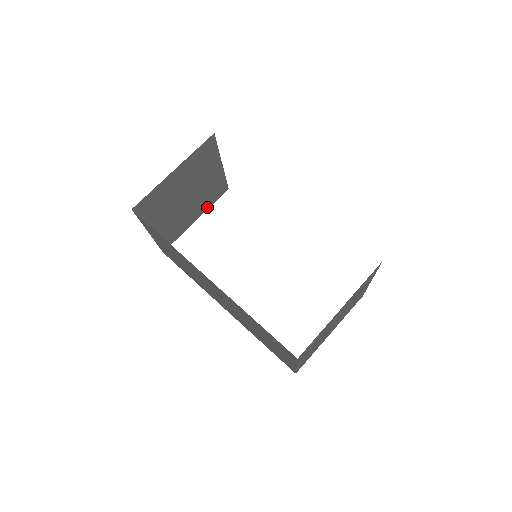
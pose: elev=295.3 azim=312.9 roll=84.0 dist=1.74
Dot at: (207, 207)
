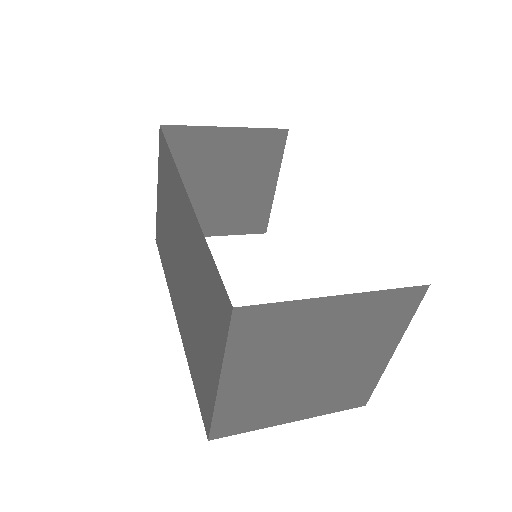
Dot at: (233, 231)
